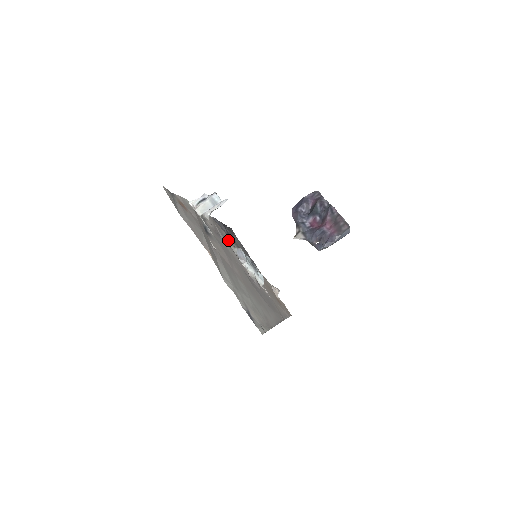
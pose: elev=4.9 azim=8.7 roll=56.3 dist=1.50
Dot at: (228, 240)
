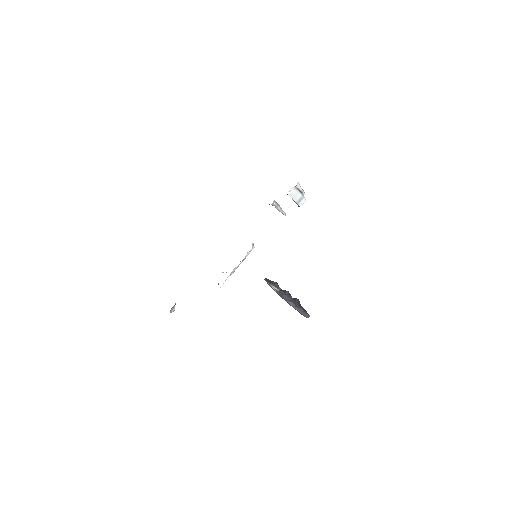
Dot at: occluded
